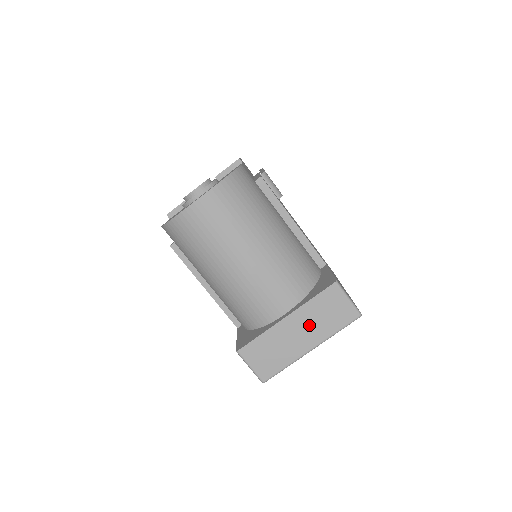
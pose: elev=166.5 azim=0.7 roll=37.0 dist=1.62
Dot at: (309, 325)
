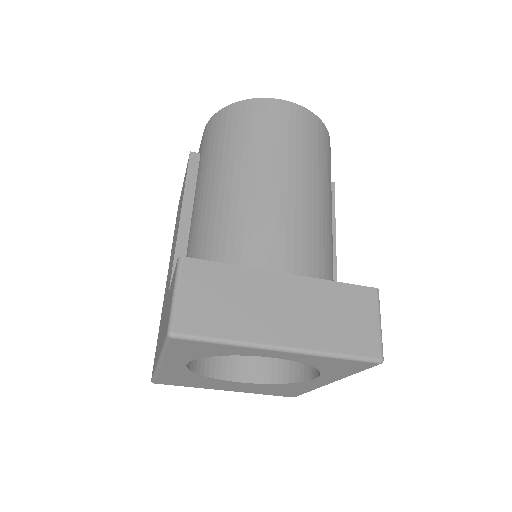
Dot at: (306, 310)
